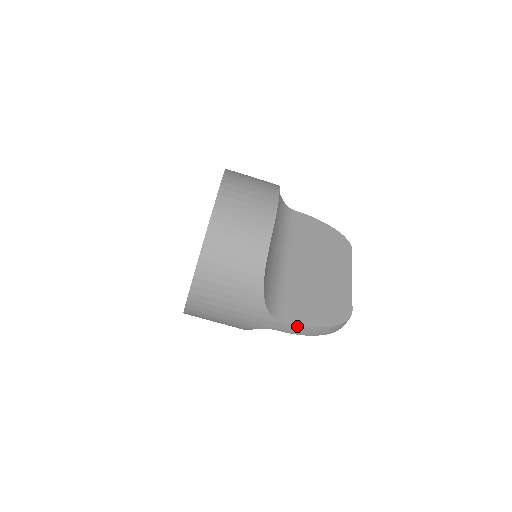
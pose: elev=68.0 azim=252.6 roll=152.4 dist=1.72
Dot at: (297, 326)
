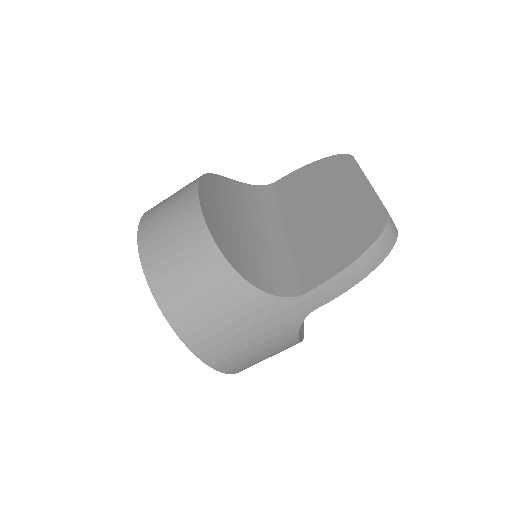
Dot at: (326, 284)
